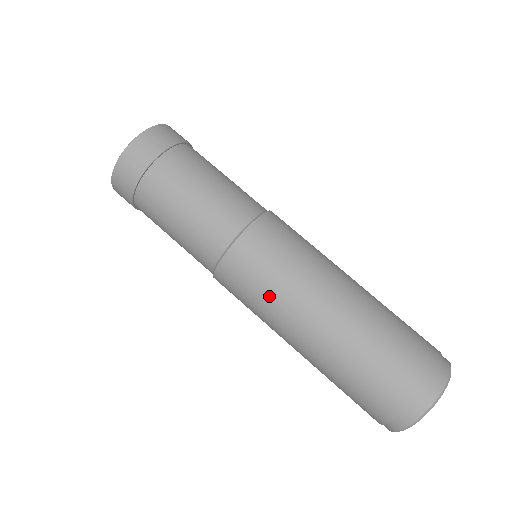
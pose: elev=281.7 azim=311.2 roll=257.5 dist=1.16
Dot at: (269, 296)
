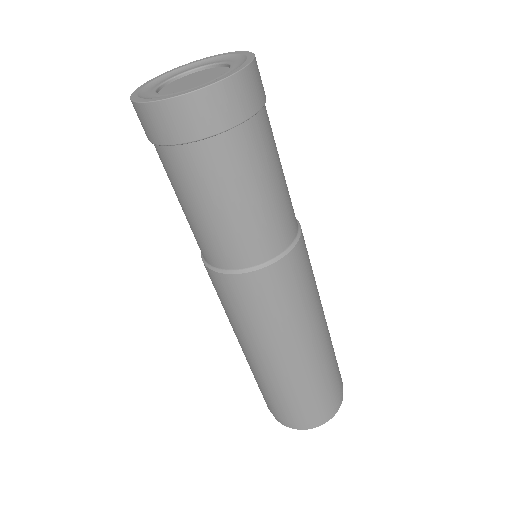
Dot at: (254, 324)
